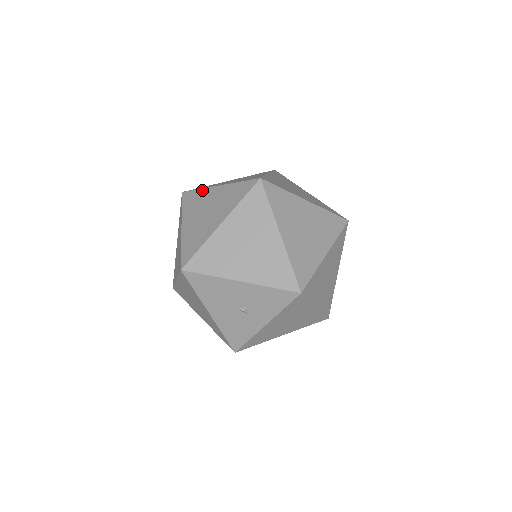
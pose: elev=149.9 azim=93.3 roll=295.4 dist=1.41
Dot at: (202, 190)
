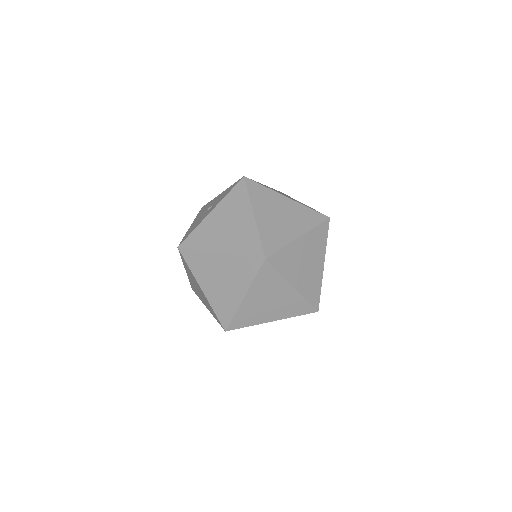
Dot at: occluded
